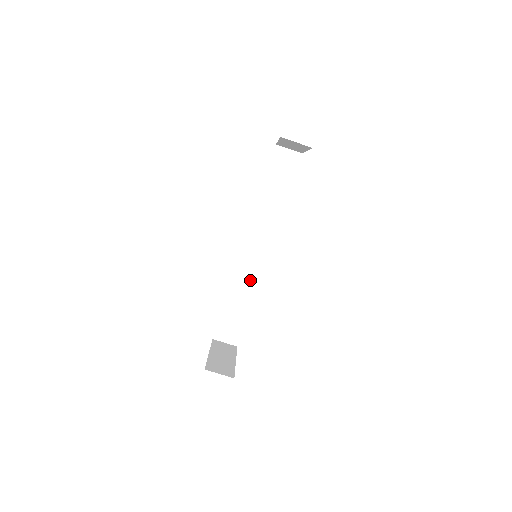
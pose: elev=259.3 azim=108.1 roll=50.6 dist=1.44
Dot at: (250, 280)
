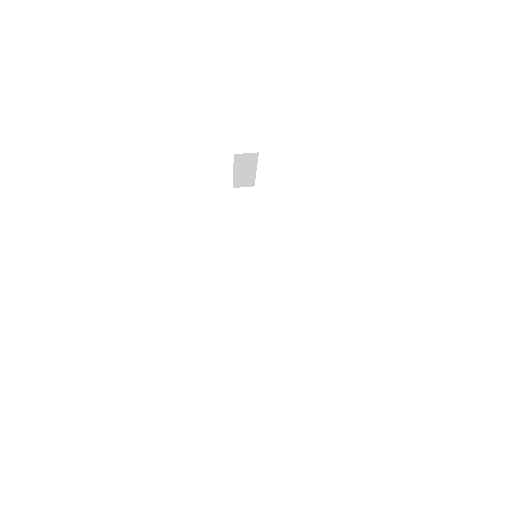
Dot at: (261, 293)
